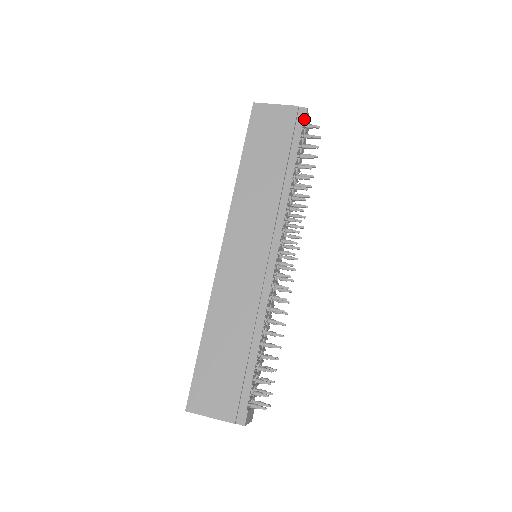
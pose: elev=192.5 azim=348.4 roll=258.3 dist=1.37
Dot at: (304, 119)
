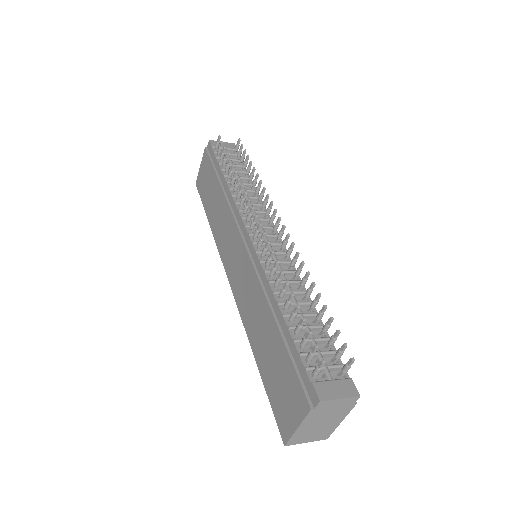
Dot at: (211, 147)
